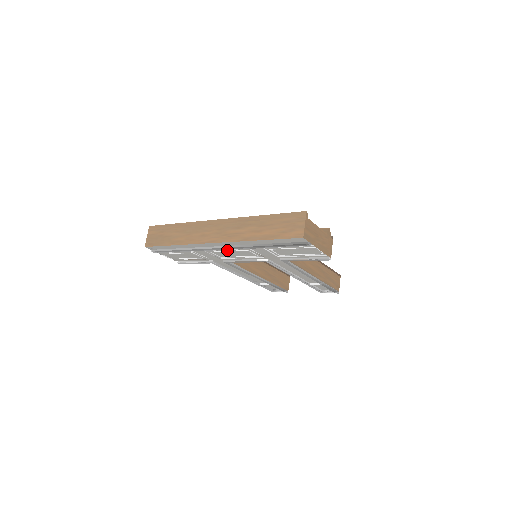
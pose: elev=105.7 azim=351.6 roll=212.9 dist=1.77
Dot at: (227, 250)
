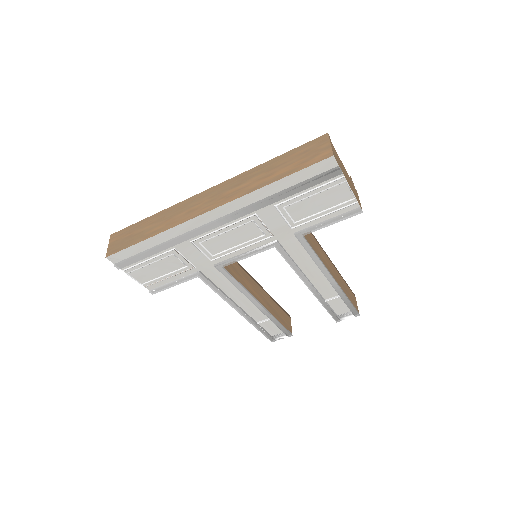
Dot at: (223, 230)
